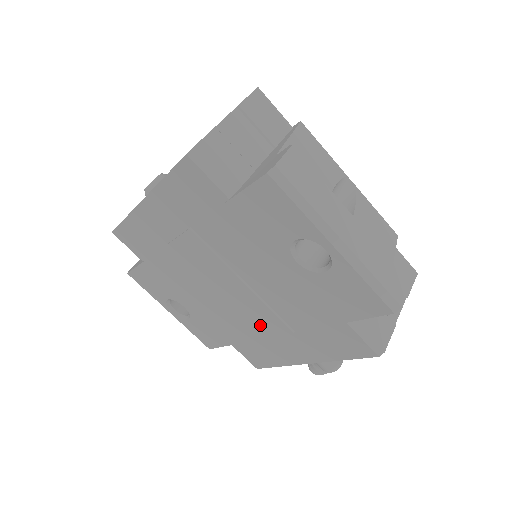
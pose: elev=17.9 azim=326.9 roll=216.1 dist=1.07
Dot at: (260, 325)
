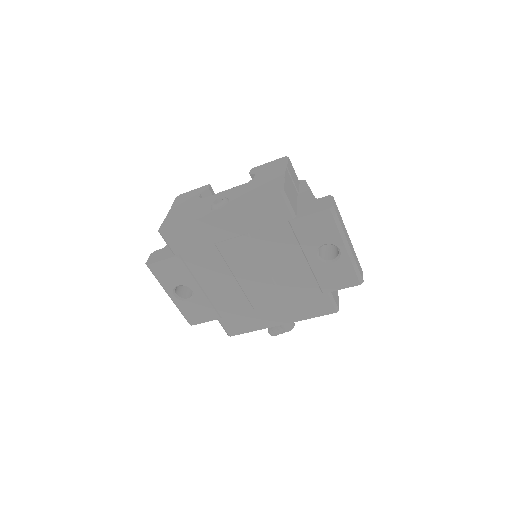
Dot at: (260, 300)
